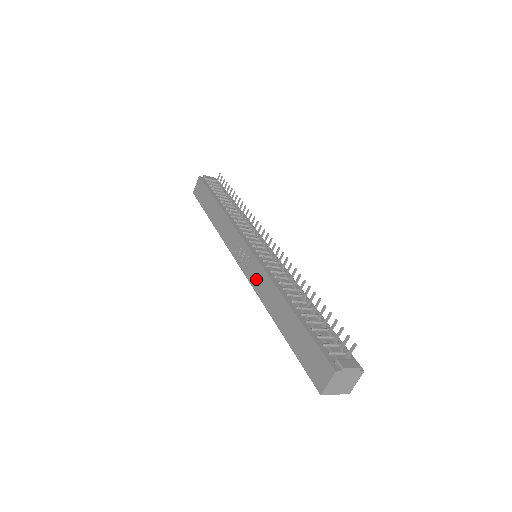
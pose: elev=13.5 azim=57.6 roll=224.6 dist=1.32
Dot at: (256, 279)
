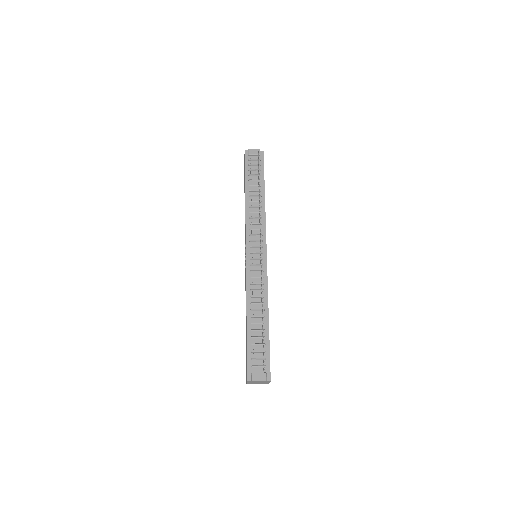
Dot at: occluded
